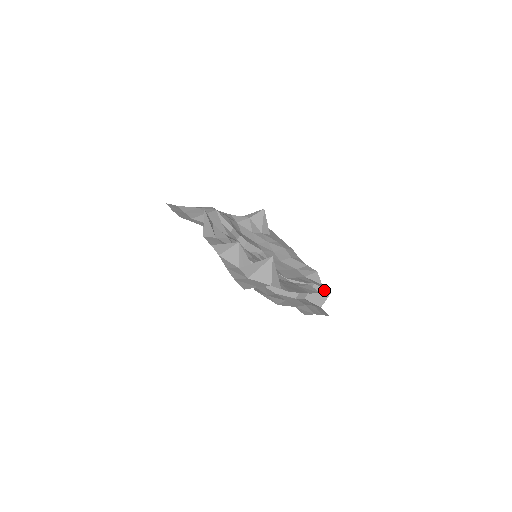
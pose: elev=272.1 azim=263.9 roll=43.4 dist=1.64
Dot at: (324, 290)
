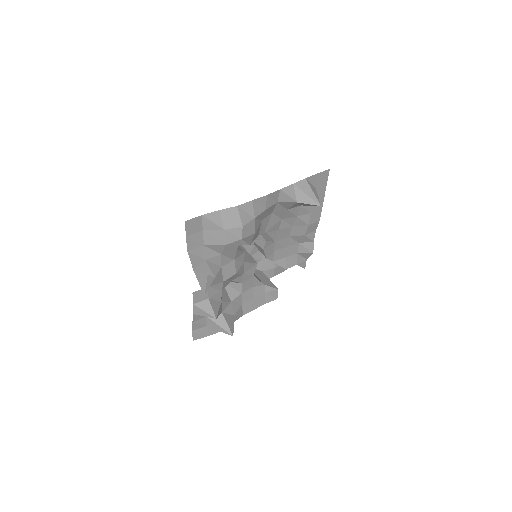
Dot at: occluded
